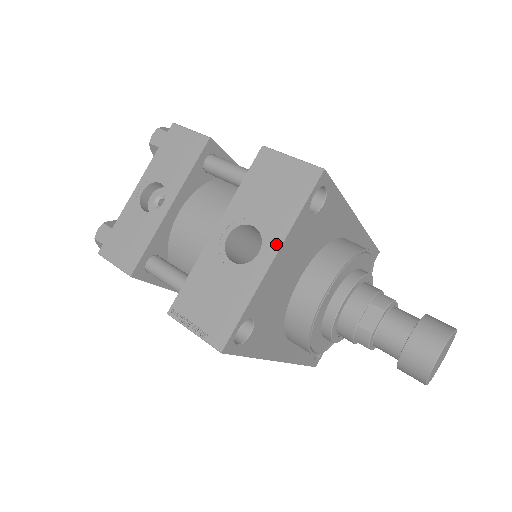
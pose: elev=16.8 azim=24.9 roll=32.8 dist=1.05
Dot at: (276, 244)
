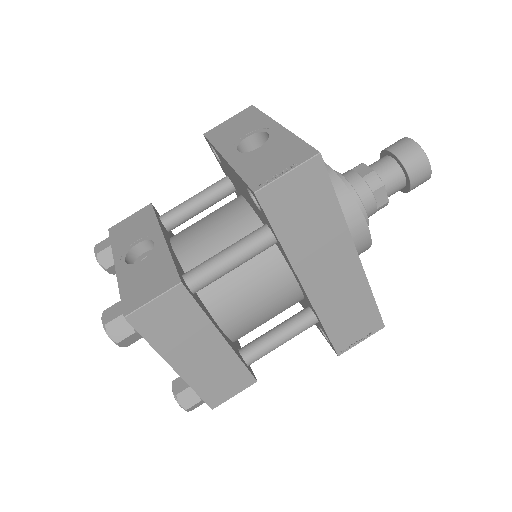
Dot at: (272, 124)
